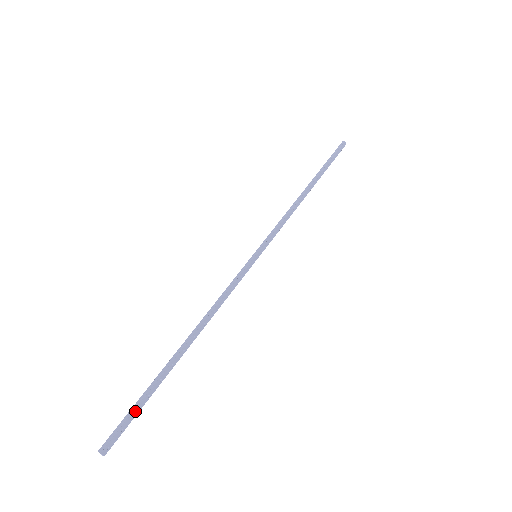
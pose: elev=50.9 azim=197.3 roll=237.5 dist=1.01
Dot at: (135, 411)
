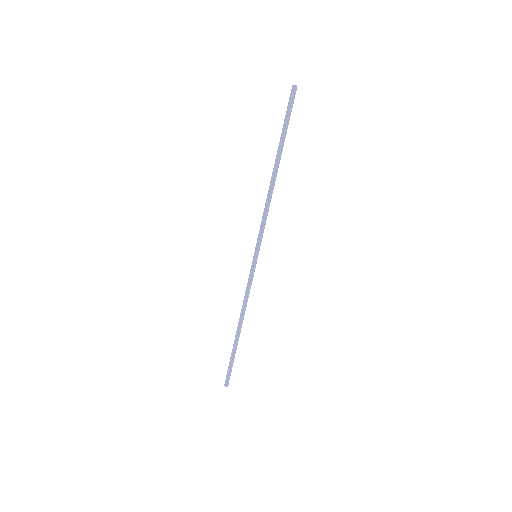
Dot at: (231, 366)
